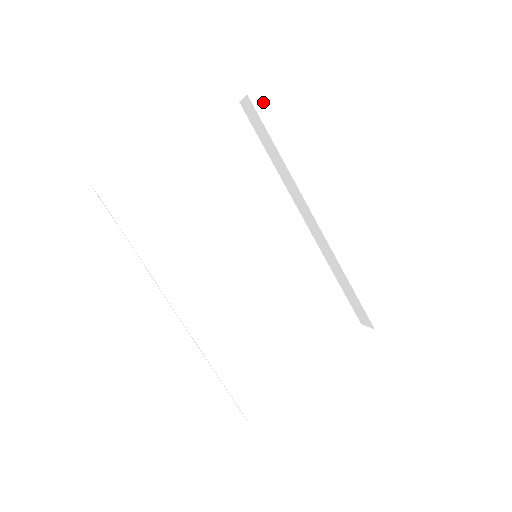
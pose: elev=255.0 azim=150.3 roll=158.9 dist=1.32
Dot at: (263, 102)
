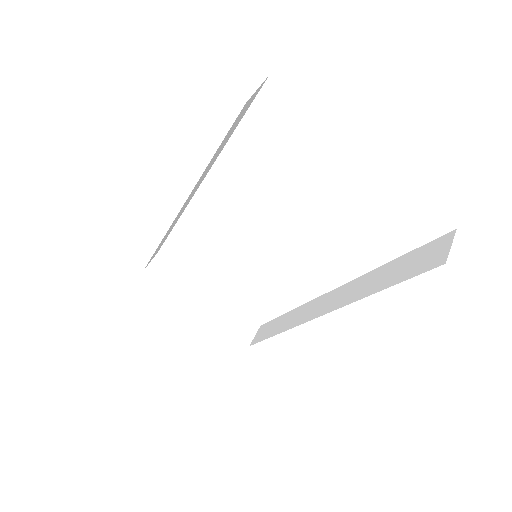
Dot at: (442, 281)
